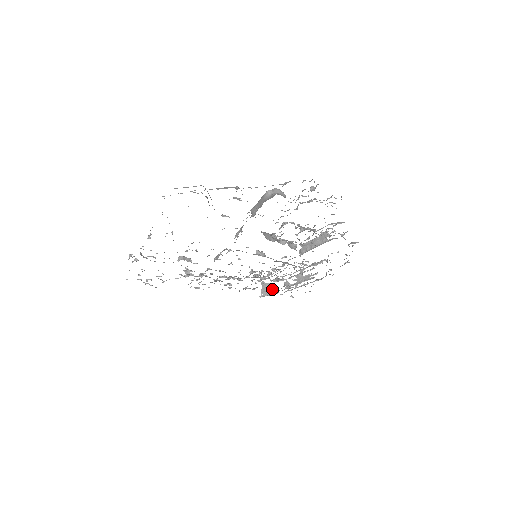
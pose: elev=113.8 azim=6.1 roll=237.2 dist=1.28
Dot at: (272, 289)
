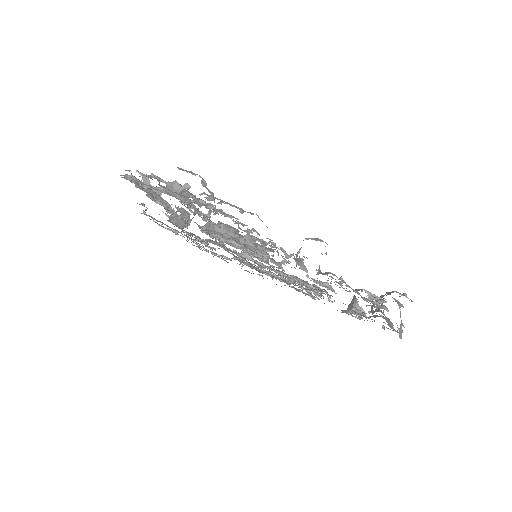
Dot at: (356, 307)
